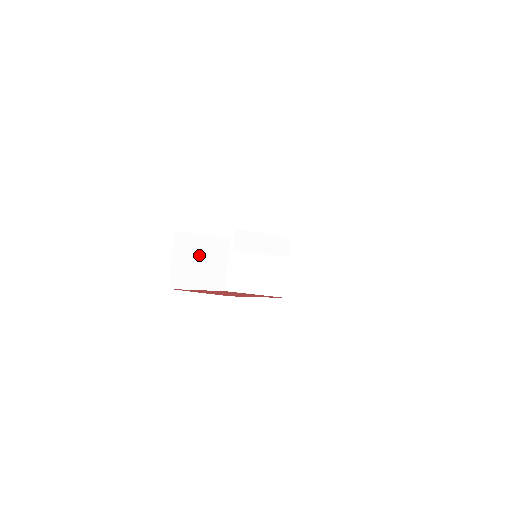
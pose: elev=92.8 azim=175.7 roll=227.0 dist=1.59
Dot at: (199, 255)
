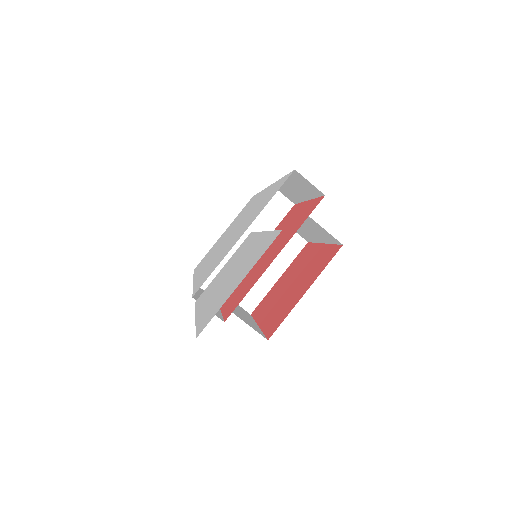
Dot at: occluded
